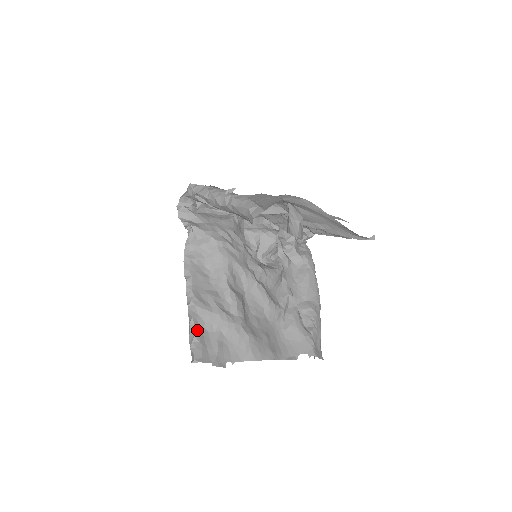
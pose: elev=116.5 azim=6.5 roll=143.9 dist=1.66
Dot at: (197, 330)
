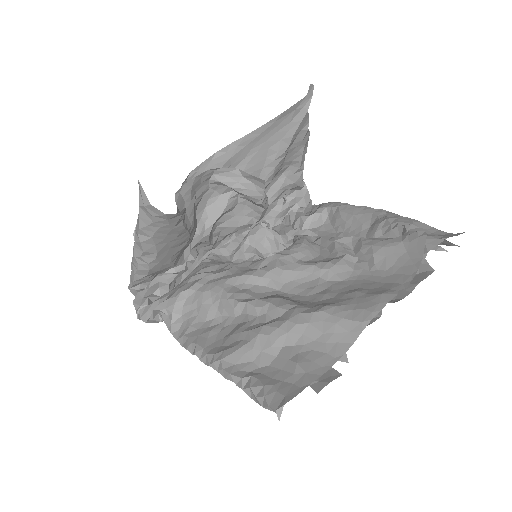
Dot at: (249, 379)
